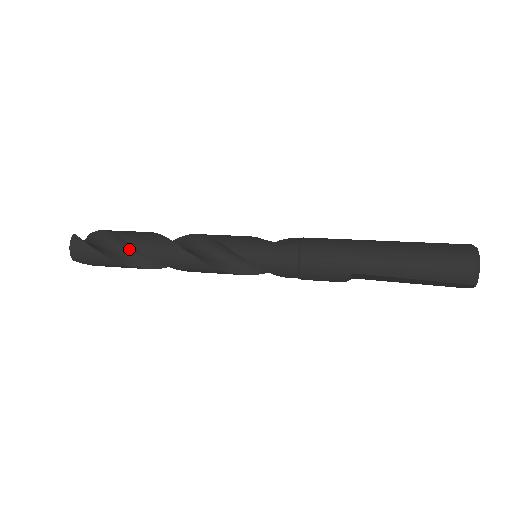
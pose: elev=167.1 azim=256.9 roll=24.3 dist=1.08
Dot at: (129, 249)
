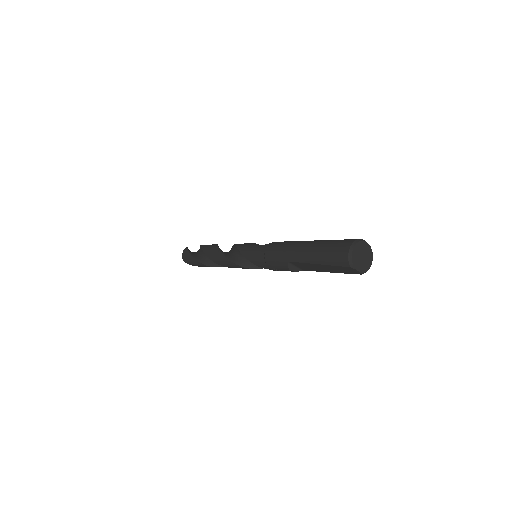
Dot at: occluded
